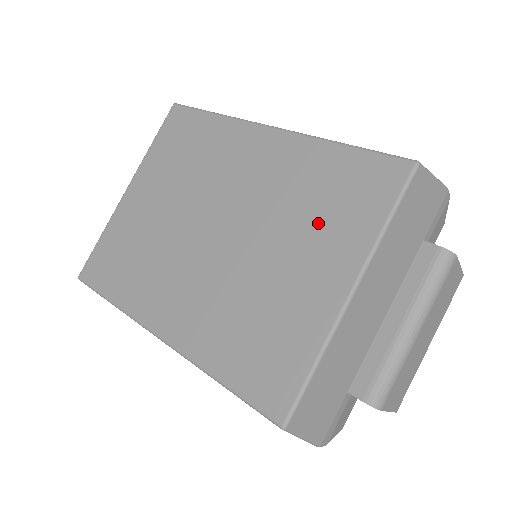
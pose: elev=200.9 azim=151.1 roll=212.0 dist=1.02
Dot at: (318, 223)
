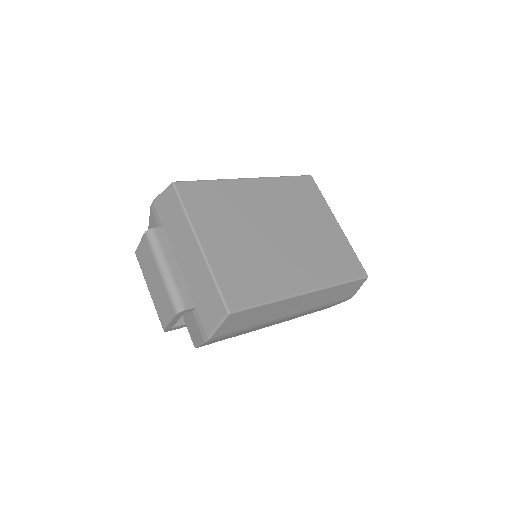
Dot at: (308, 208)
